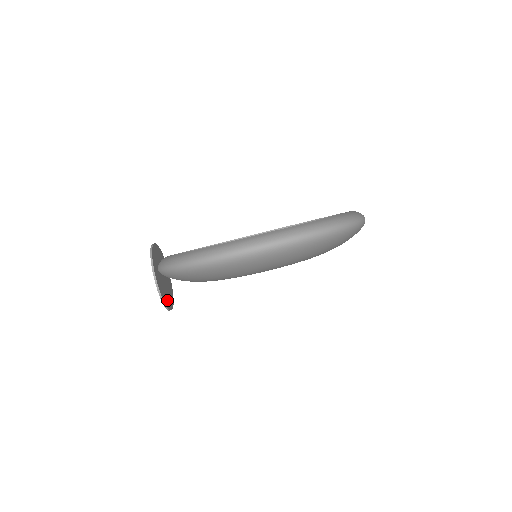
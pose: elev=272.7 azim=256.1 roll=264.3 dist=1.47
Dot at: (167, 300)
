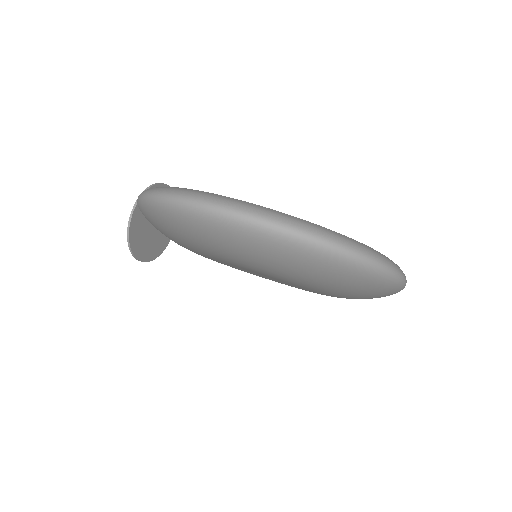
Dot at: (140, 246)
